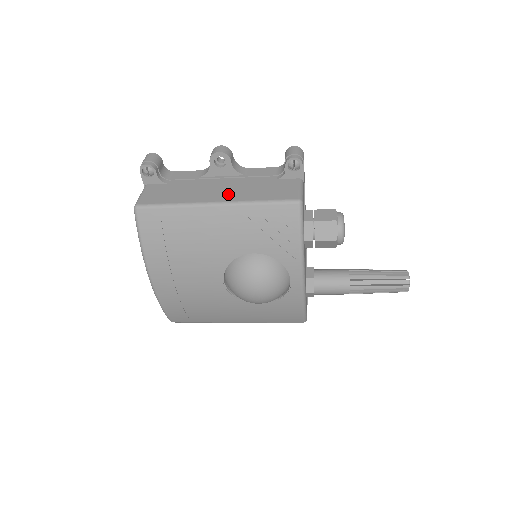
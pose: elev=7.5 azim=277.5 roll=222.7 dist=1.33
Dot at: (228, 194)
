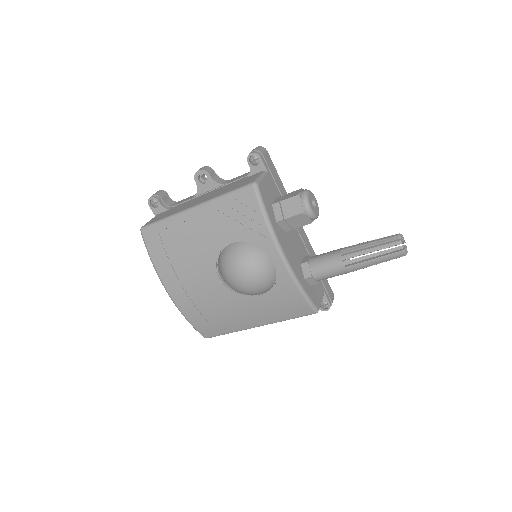
Dot at: (205, 199)
